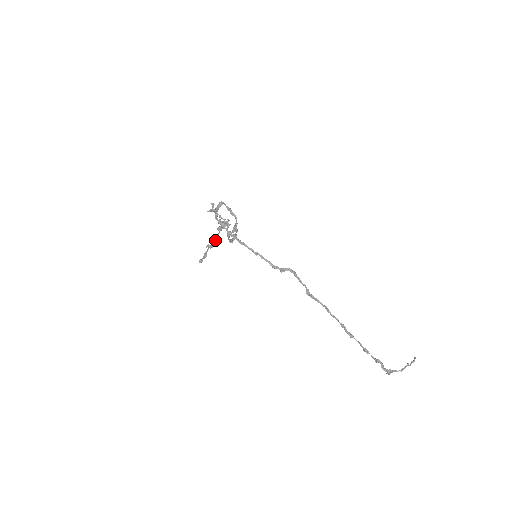
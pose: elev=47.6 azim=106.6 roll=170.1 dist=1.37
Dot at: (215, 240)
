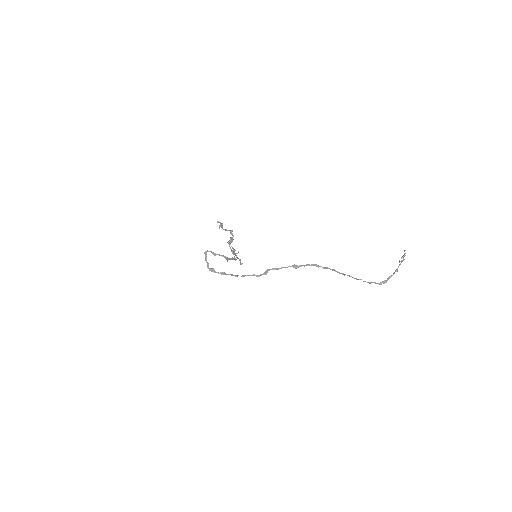
Dot at: occluded
